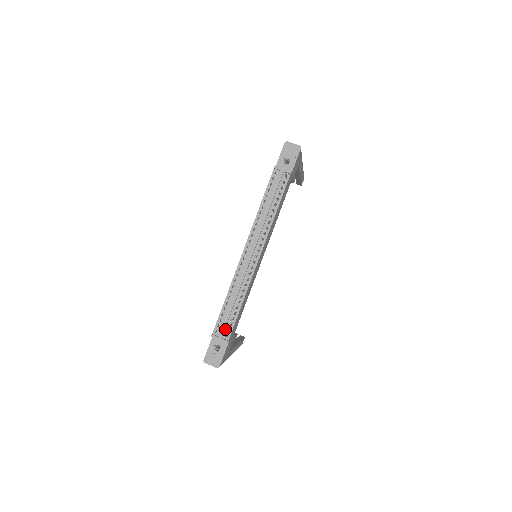
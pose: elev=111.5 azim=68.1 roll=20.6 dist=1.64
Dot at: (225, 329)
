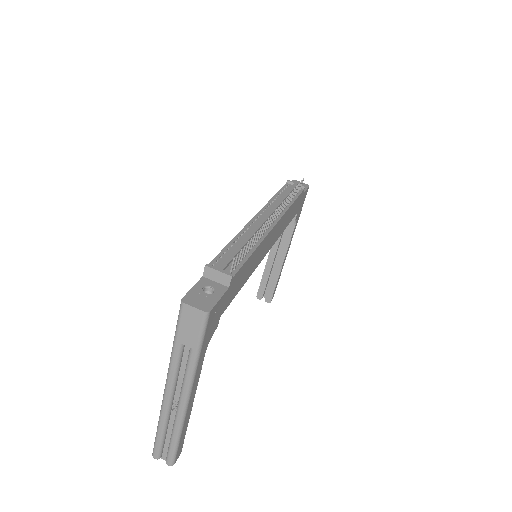
Dot at: (228, 266)
